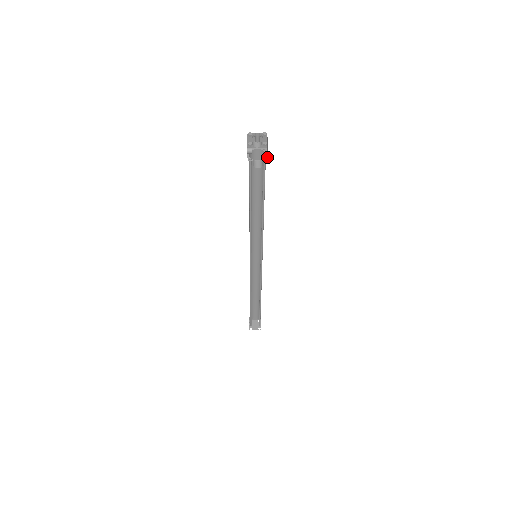
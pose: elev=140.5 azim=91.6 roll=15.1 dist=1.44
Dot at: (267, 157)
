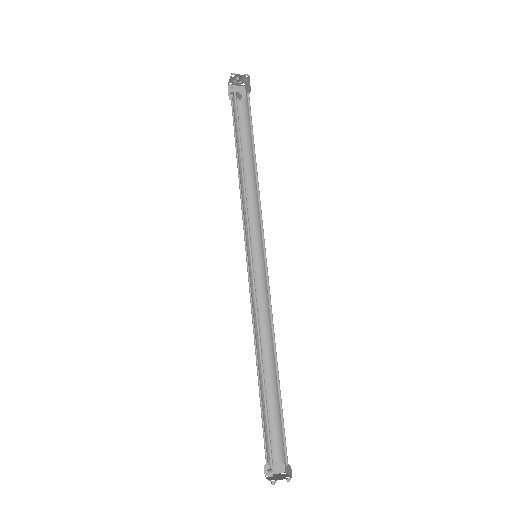
Dot at: (250, 91)
